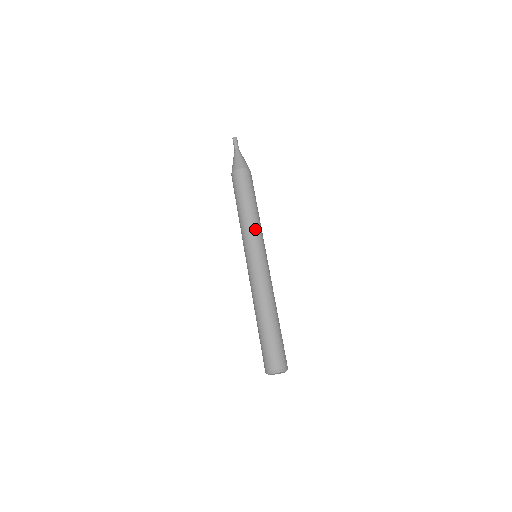
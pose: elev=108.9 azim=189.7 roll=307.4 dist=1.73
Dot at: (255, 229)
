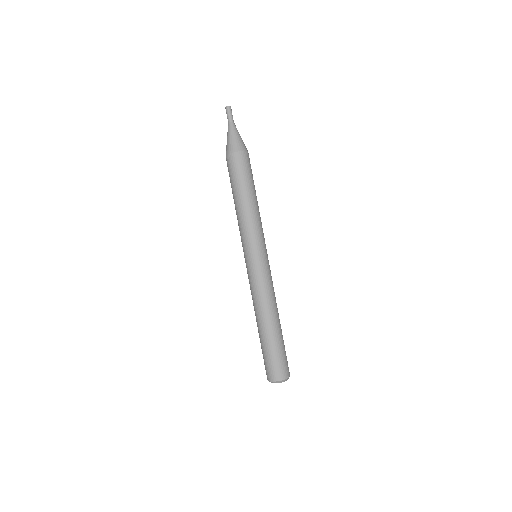
Dot at: (256, 228)
